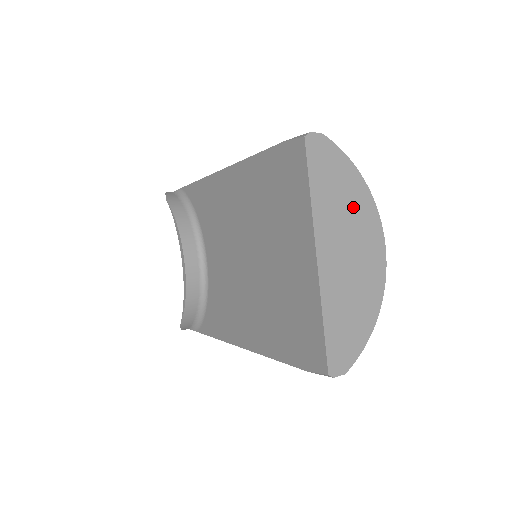
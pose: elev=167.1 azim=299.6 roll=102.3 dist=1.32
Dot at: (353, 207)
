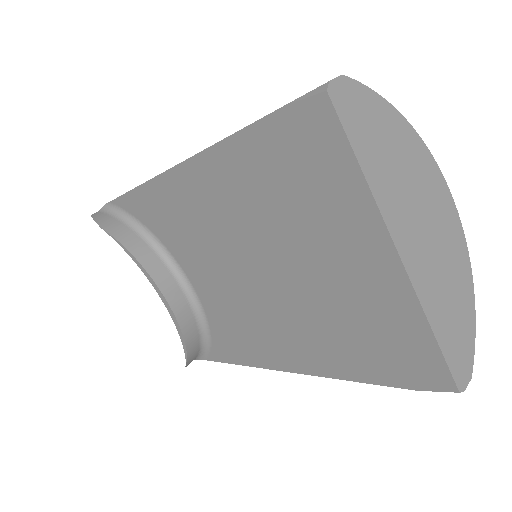
Dot at: (408, 164)
